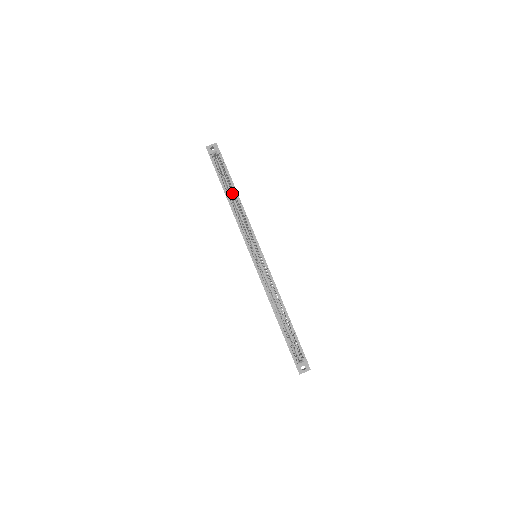
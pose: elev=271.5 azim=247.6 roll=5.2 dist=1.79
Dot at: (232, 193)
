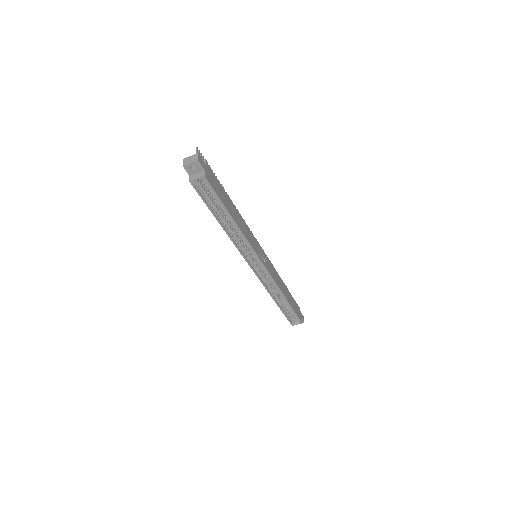
Dot at: occluded
